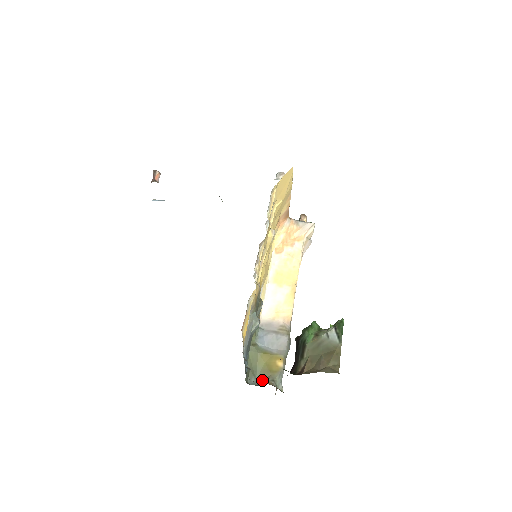
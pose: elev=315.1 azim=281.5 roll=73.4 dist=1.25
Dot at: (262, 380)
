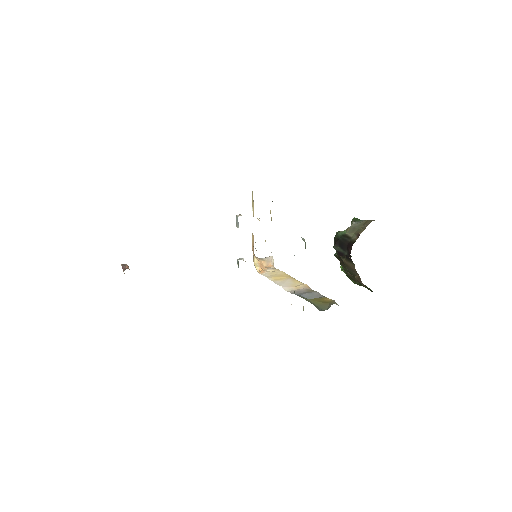
Dot at: (327, 308)
